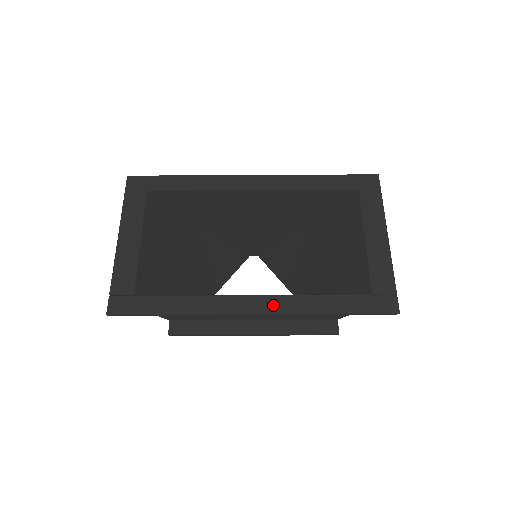
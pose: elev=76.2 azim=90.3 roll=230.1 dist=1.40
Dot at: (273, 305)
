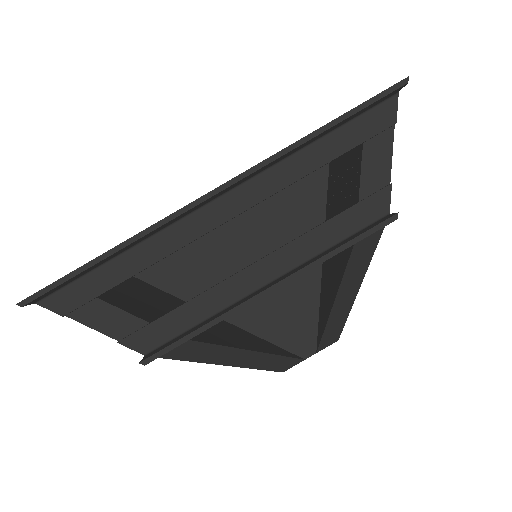
Dot at: occluded
